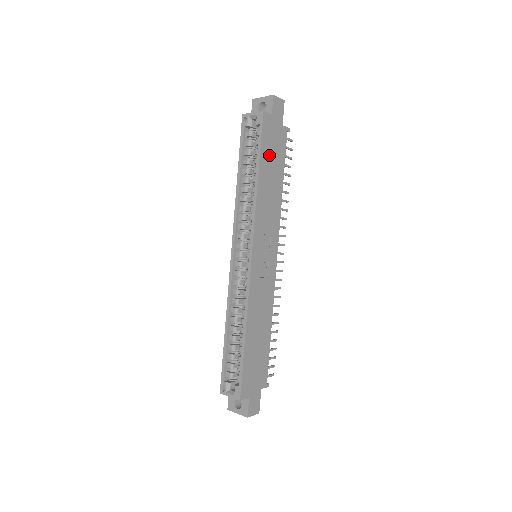
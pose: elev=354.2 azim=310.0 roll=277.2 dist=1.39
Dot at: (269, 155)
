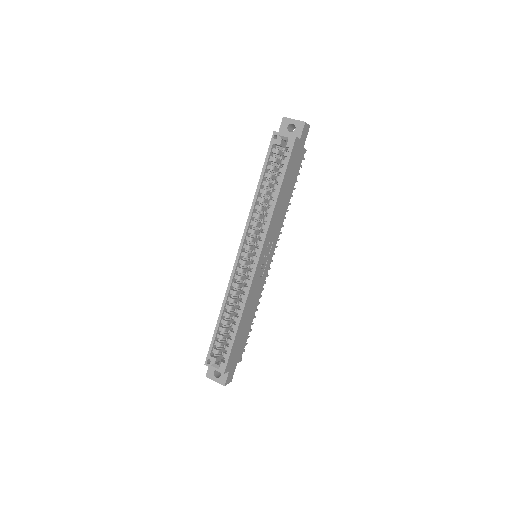
Dot at: (289, 175)
